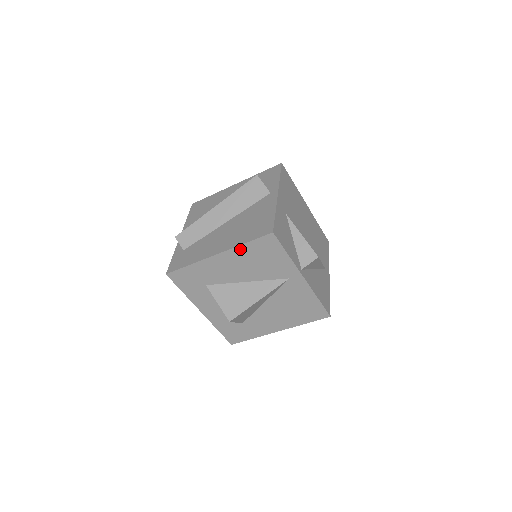
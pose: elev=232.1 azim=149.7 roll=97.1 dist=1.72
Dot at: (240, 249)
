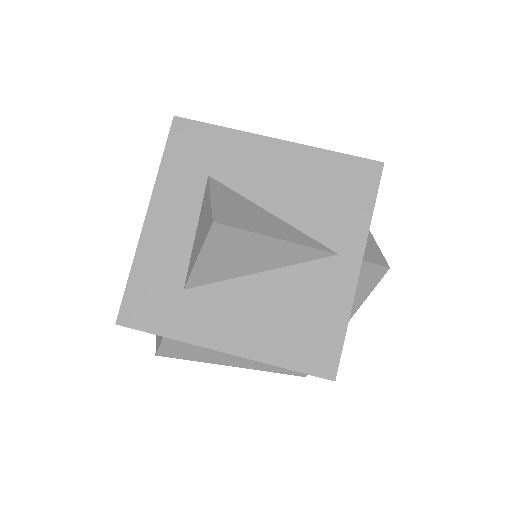
Dot at: (317, 155)
